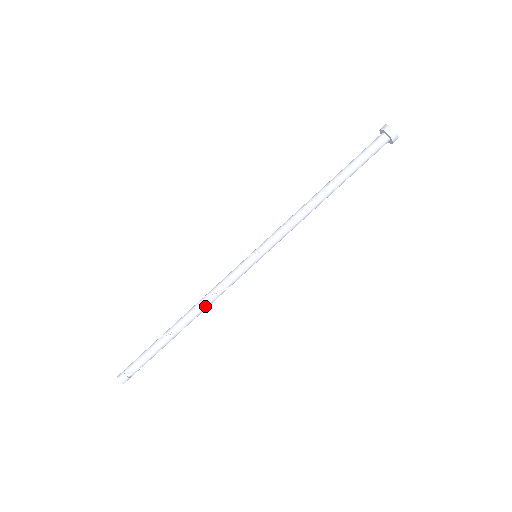
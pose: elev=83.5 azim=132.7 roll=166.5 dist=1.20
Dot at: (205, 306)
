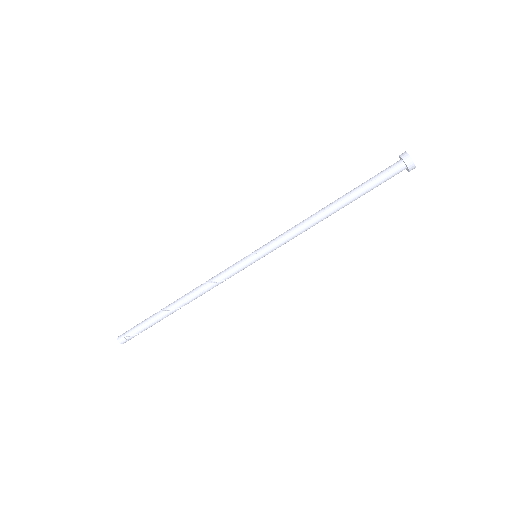
Dot at: (202, 292)
